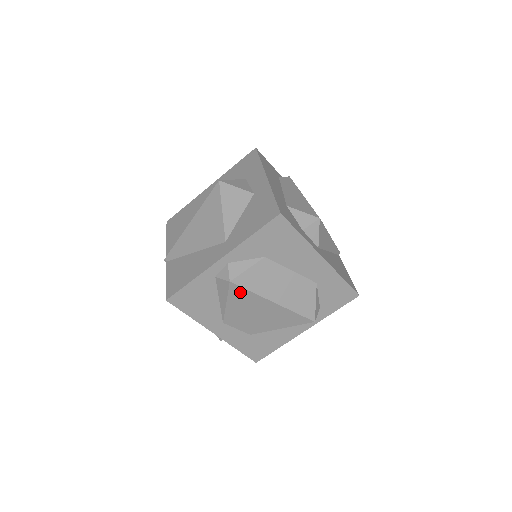
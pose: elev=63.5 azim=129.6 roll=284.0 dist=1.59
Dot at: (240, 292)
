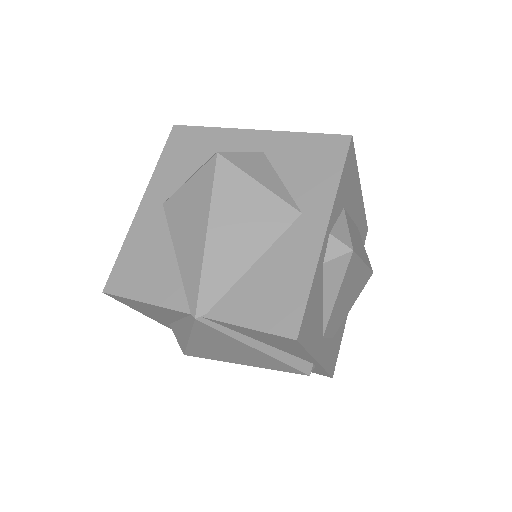
Dot at: (352, 265)
